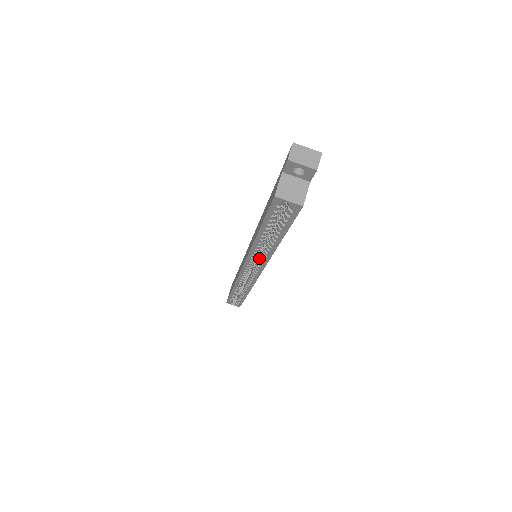
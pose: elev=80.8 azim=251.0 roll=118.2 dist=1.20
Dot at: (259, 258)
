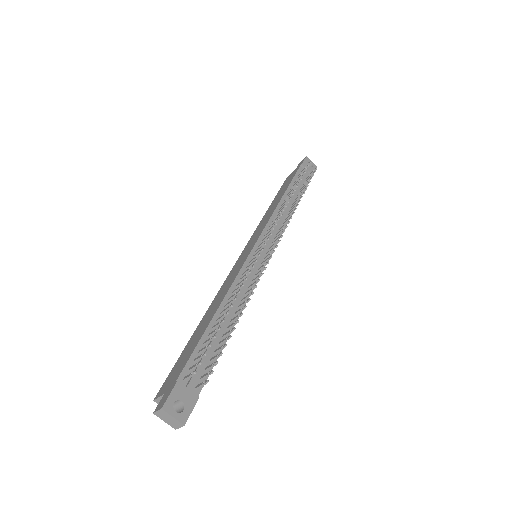
Dot at: occluded
